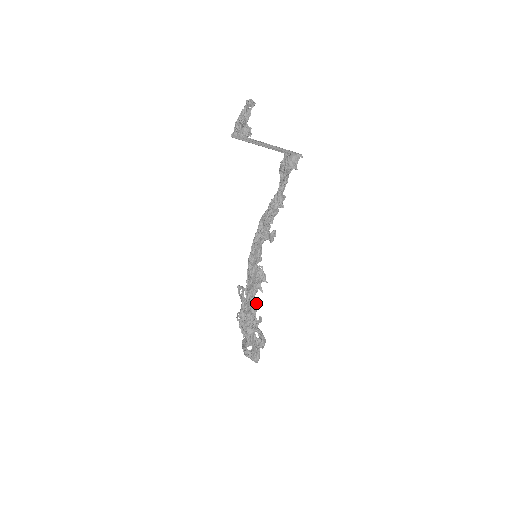
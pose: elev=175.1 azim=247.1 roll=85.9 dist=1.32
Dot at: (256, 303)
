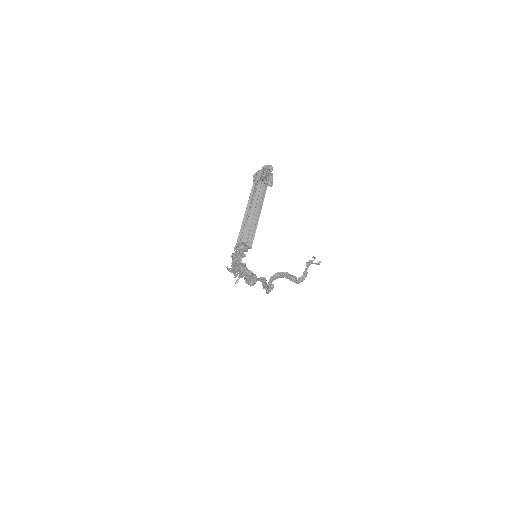
Dot at: (250, 277)
